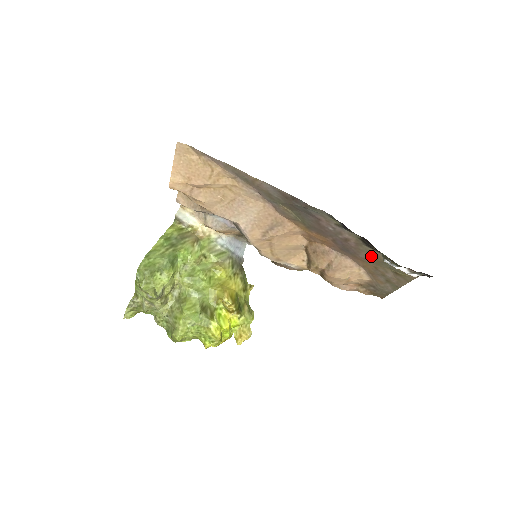
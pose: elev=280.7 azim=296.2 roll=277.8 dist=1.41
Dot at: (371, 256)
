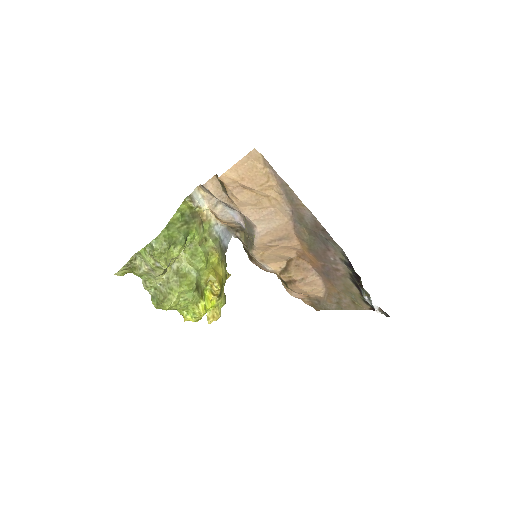
Dot at: (345, 286)
